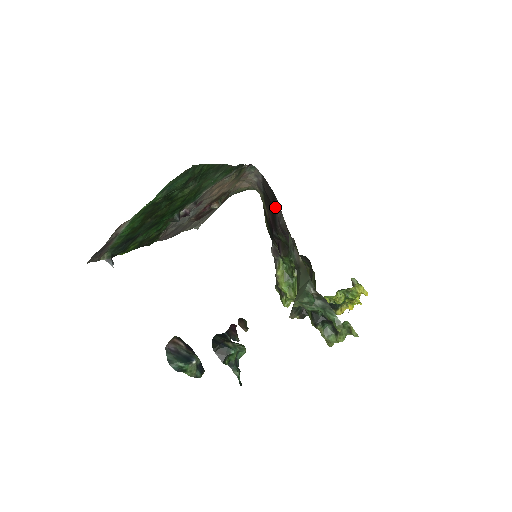
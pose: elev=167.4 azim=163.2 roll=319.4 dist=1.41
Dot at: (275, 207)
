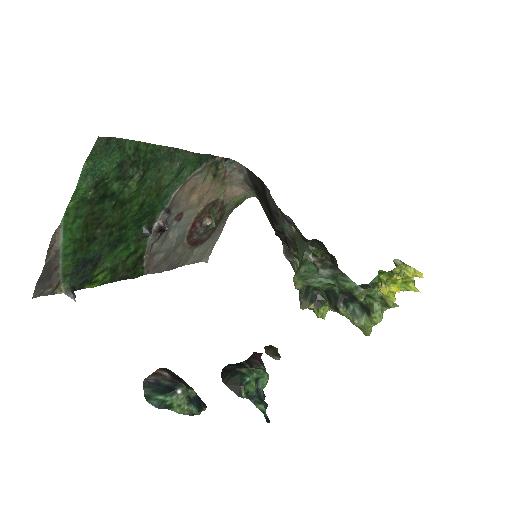
Dot at: (265, 194)
